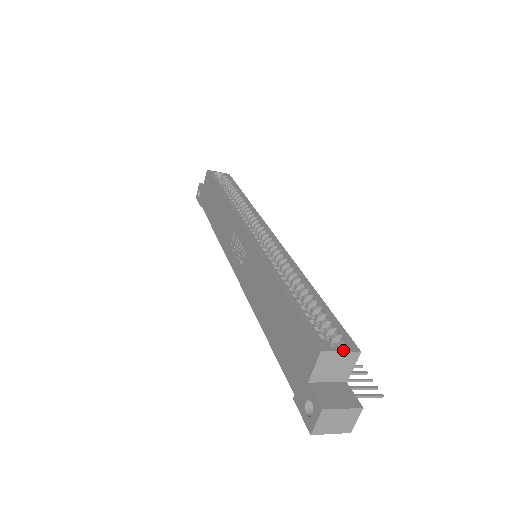
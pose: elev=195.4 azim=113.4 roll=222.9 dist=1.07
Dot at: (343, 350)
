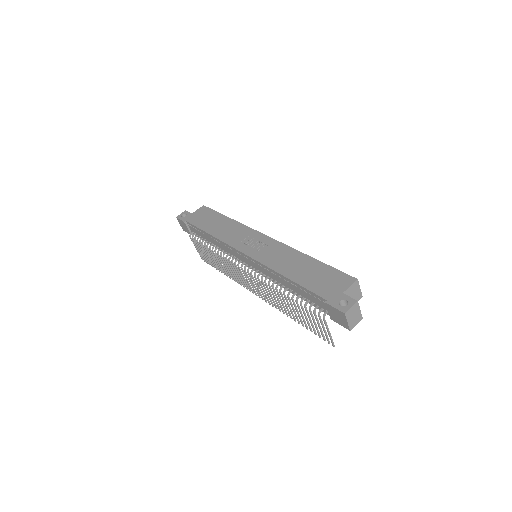
Dot at: occluded
